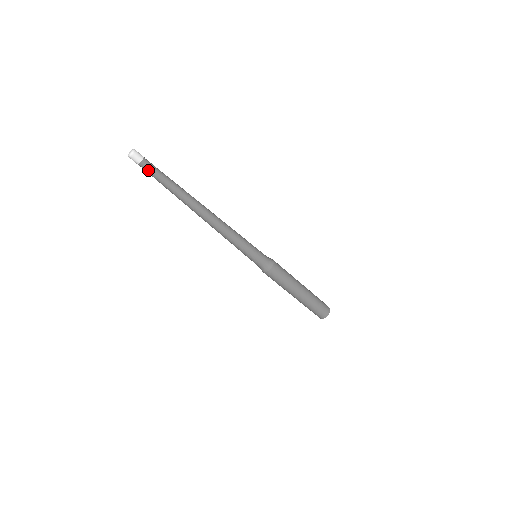
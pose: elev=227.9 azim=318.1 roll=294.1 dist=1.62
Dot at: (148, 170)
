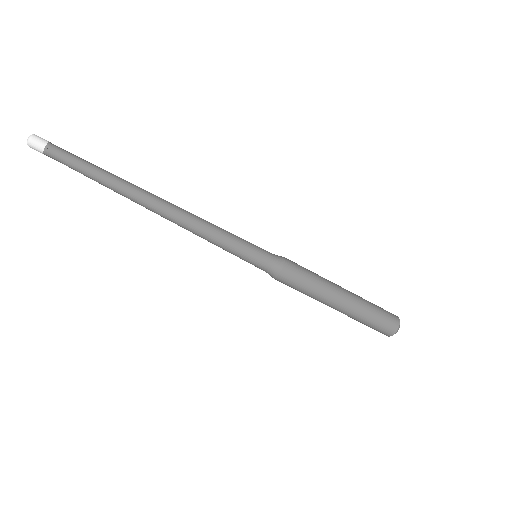
Dot at: (59, 156)
